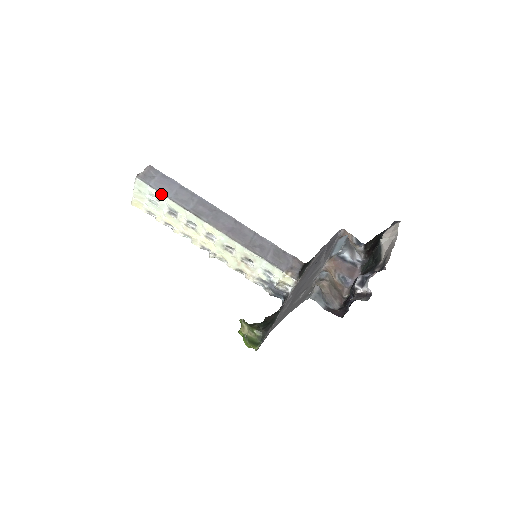
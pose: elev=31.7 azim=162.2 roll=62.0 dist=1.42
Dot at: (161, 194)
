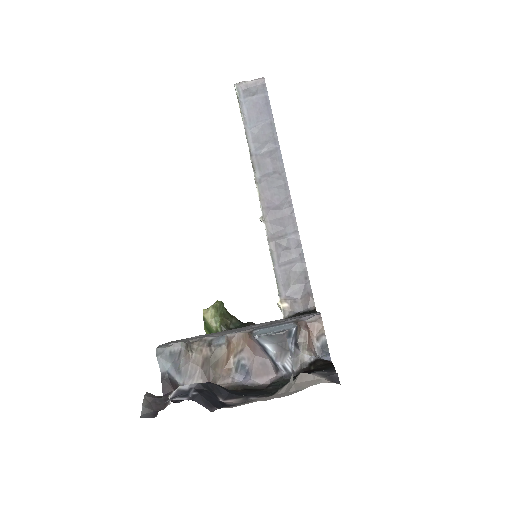
Dot at: (243, 118)
